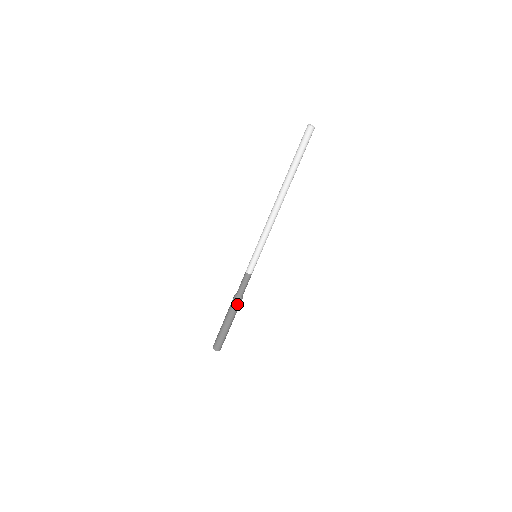
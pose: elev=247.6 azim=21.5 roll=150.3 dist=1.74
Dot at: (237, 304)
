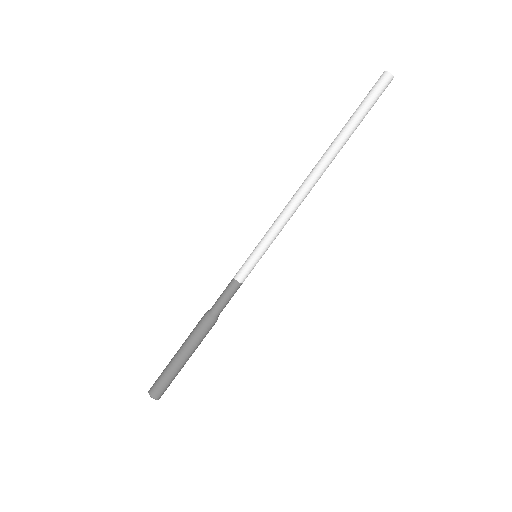
Dot at: (202, 323)
